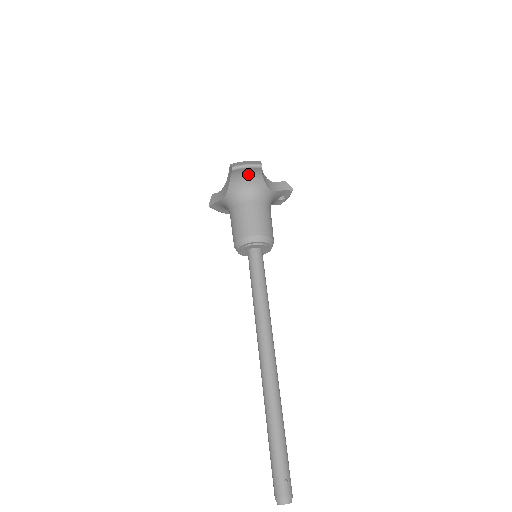
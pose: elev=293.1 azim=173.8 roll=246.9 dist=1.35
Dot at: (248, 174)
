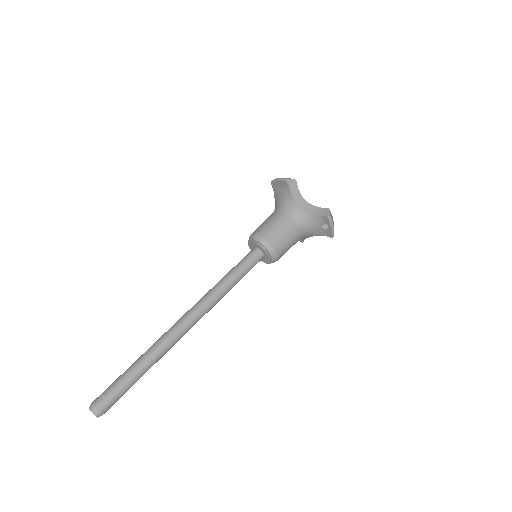
Dot at: (281, 188)
